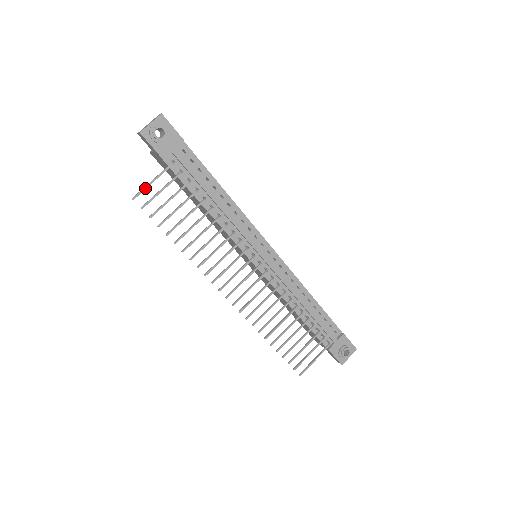
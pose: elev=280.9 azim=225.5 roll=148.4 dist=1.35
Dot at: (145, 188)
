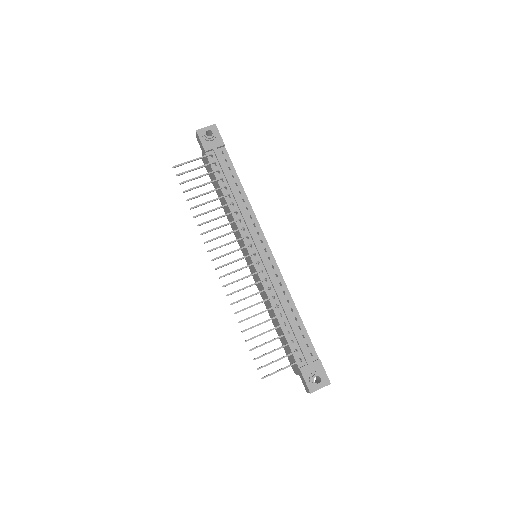
Dot at: (184, 163)
